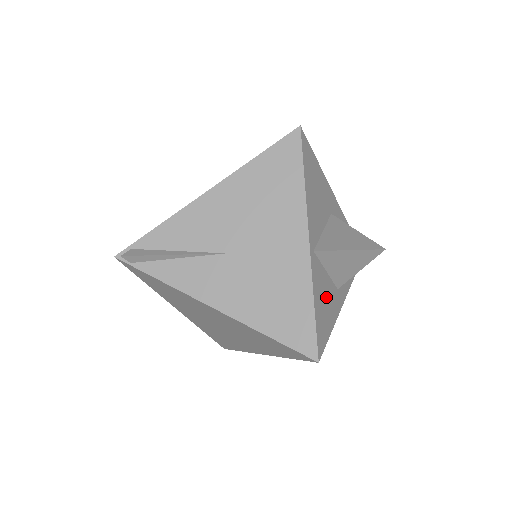
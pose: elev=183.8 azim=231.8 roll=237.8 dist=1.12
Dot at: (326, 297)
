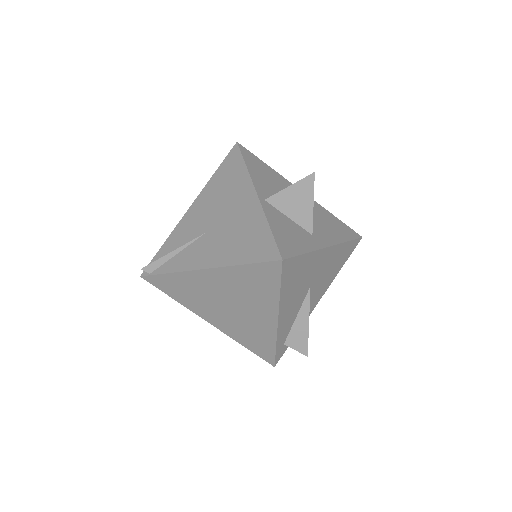
Dot at: (291, 231)
